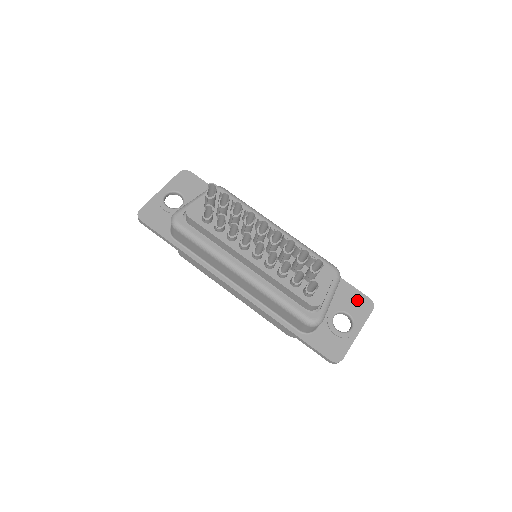
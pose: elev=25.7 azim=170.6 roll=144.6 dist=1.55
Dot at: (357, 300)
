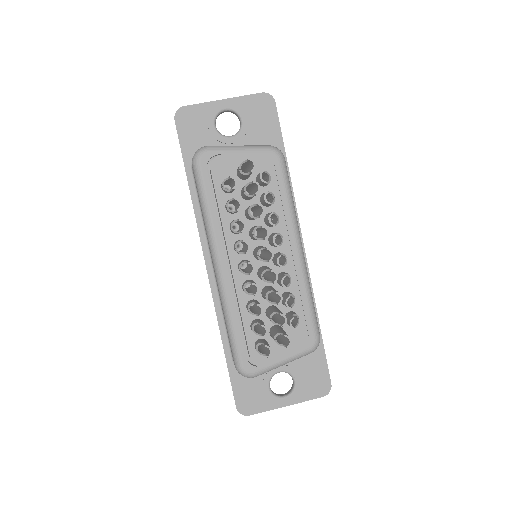
Dot at: (317, 376)
